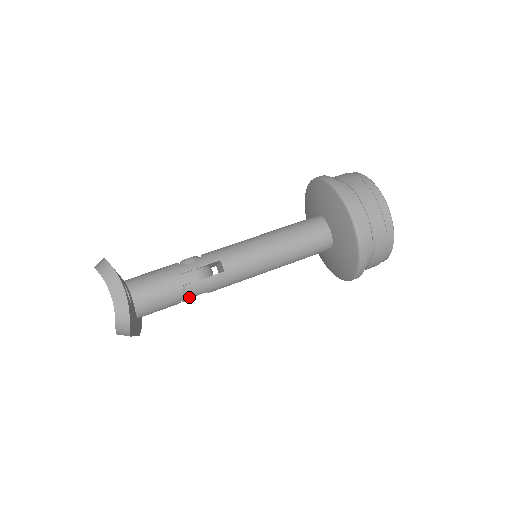
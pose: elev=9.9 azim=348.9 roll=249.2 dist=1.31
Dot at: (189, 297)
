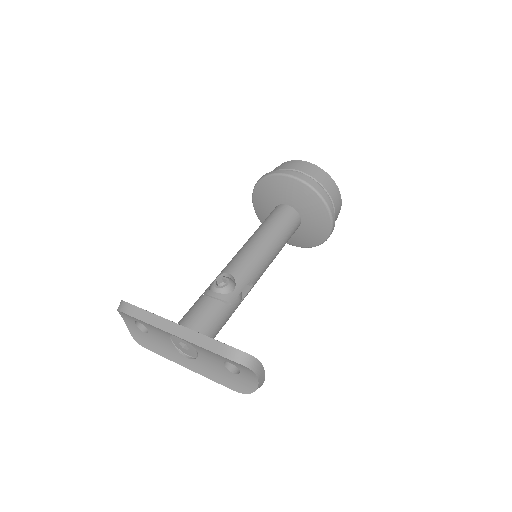
Dot at: occluded
